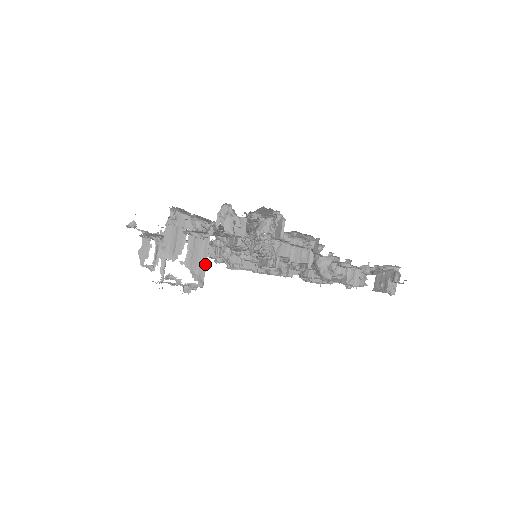
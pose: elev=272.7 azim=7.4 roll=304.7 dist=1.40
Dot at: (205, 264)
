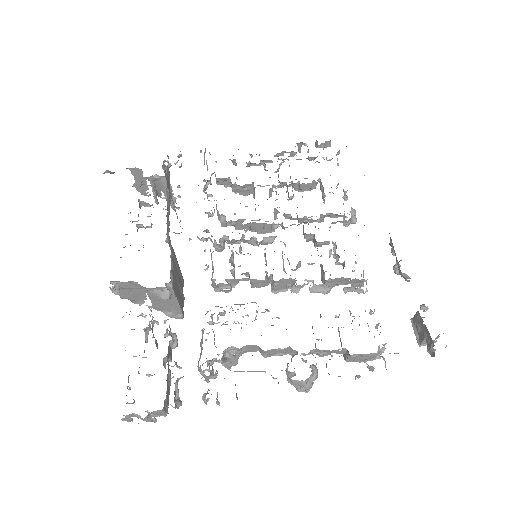
Dot at: (178, 305)
